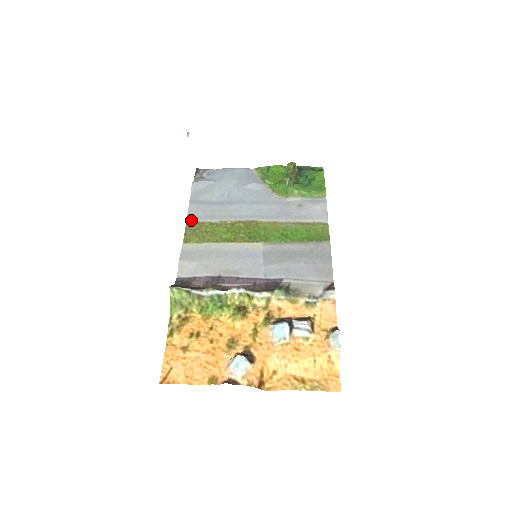
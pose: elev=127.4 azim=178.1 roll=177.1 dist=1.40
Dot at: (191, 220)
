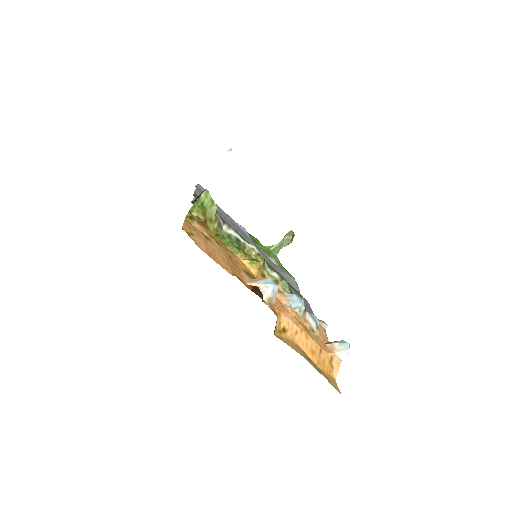
Dot at: (198, 195)
